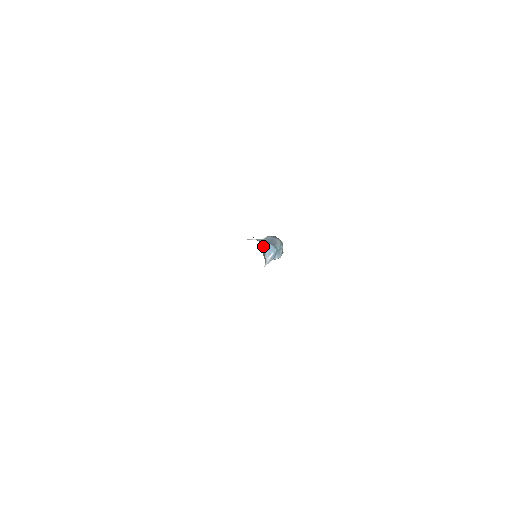
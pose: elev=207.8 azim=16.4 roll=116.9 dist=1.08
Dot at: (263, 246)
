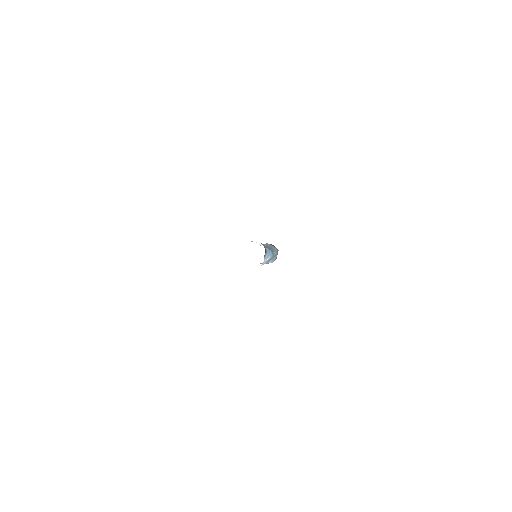
Dot at: (265, 249)
